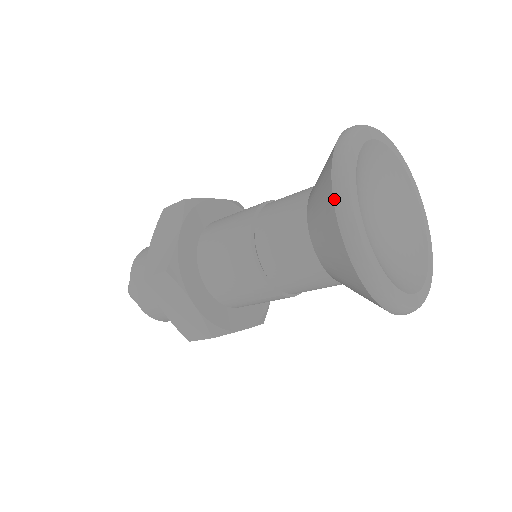
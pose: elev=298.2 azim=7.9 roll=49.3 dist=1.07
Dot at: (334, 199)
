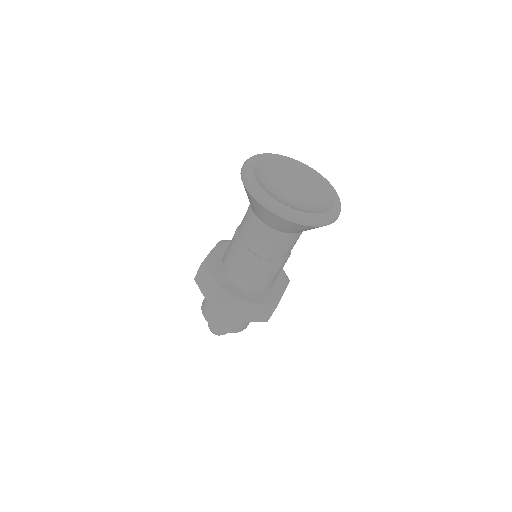
Dot at: (266, 208)
